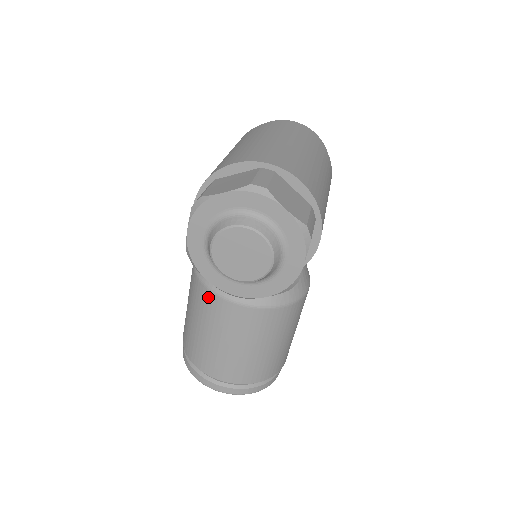
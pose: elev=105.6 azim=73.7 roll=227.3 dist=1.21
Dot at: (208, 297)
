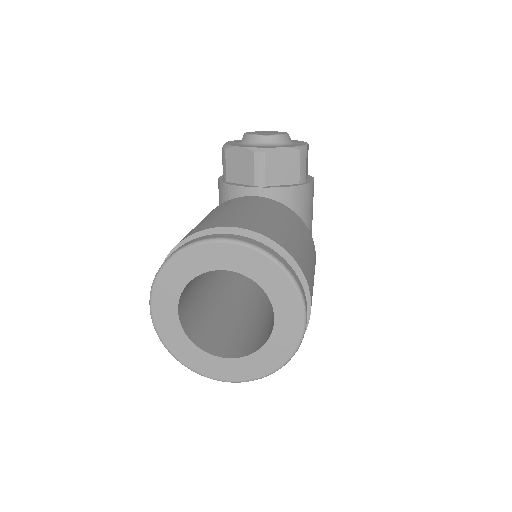
Dot at: (220, 205)
